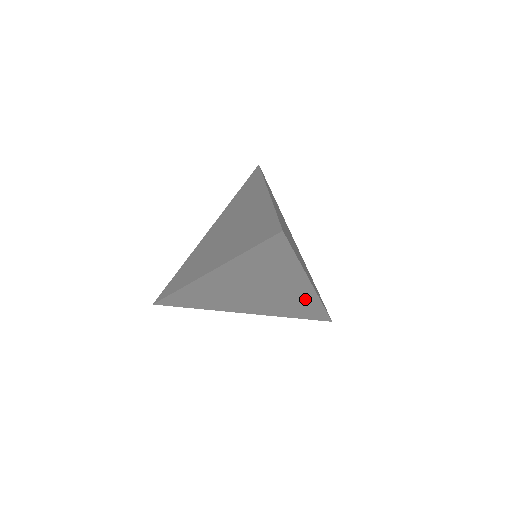
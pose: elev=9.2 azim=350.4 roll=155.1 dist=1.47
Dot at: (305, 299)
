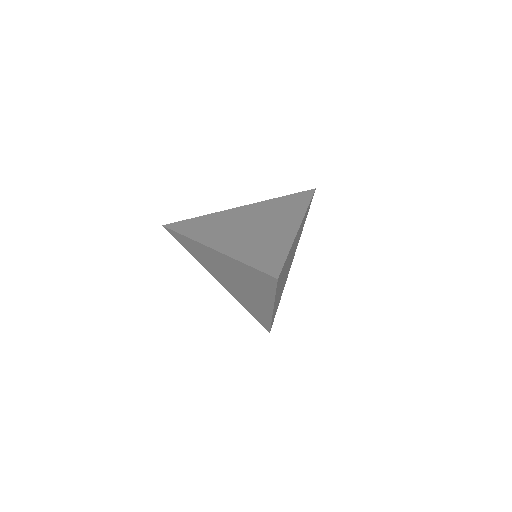
Dot at: (263, 311)
